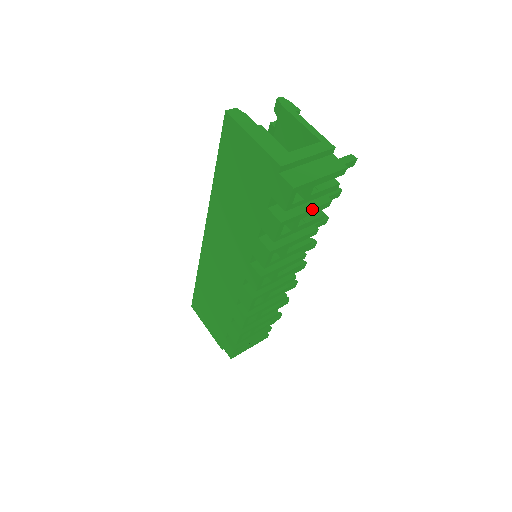
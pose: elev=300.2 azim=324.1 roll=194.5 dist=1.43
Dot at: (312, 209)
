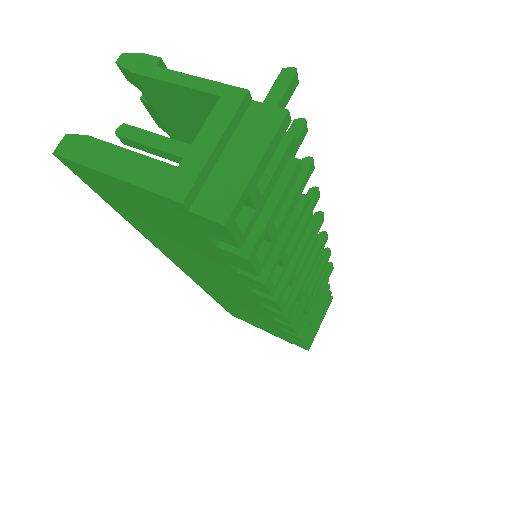
Dot at: (279, 198)
